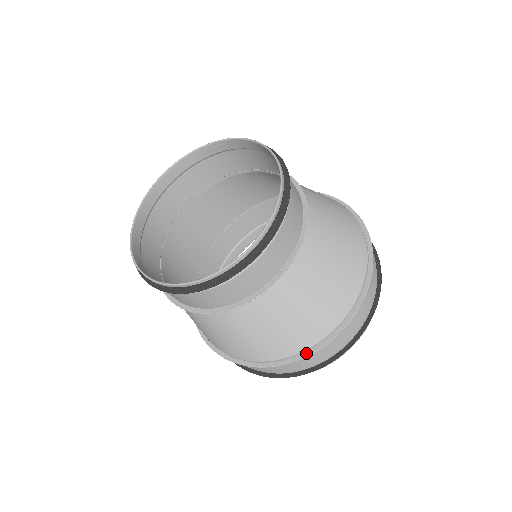
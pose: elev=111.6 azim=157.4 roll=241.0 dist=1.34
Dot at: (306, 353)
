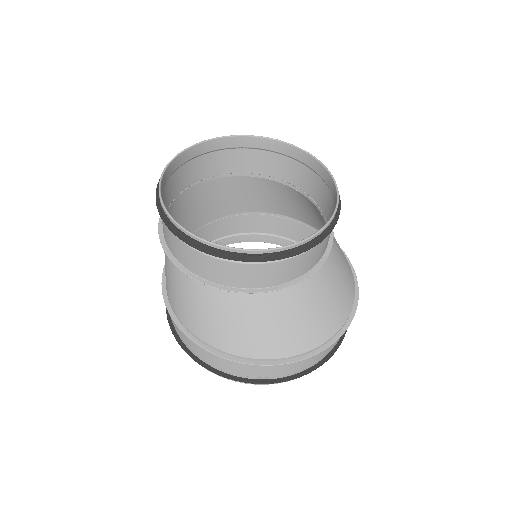
Dot at: (298, 358)
